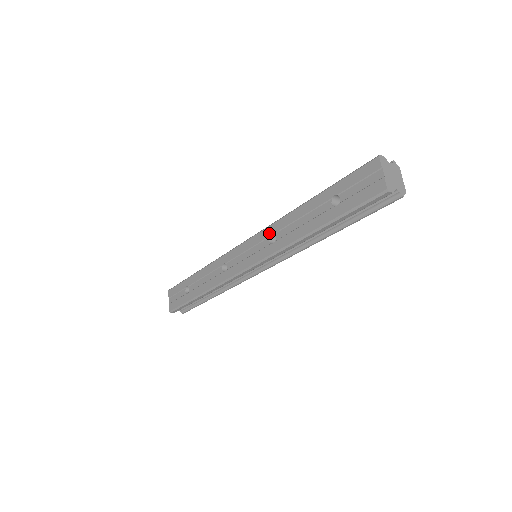
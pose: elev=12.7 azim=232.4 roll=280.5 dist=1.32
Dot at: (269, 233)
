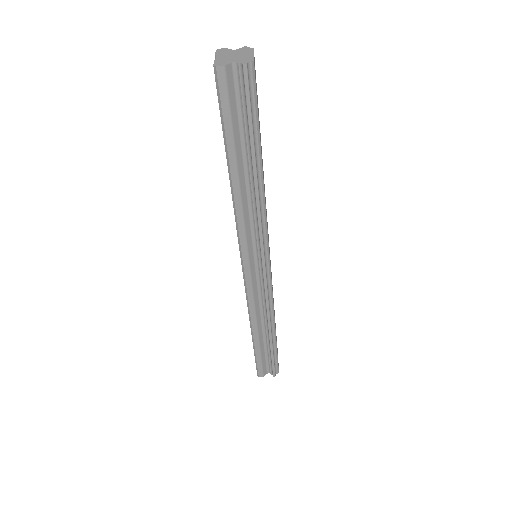
Dot at: occluded
